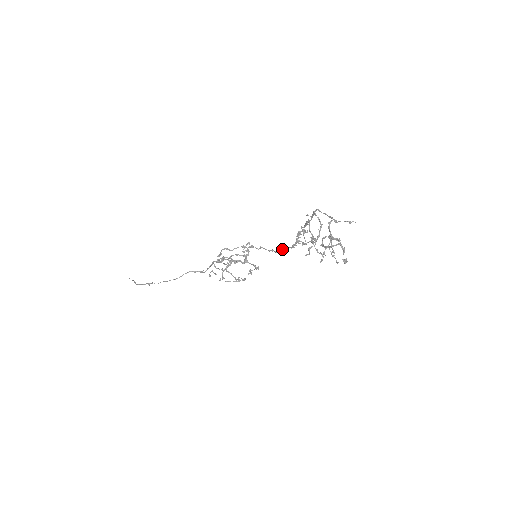
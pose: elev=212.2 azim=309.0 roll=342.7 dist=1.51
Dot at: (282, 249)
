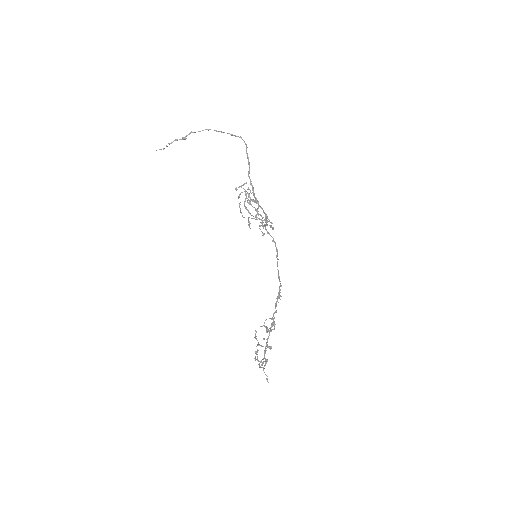
Dot at: (278, 271)
